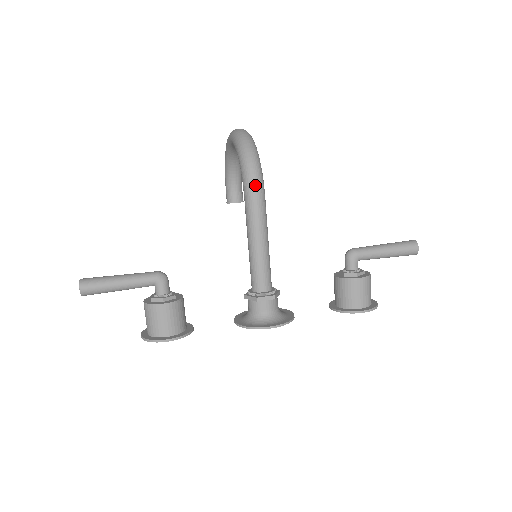
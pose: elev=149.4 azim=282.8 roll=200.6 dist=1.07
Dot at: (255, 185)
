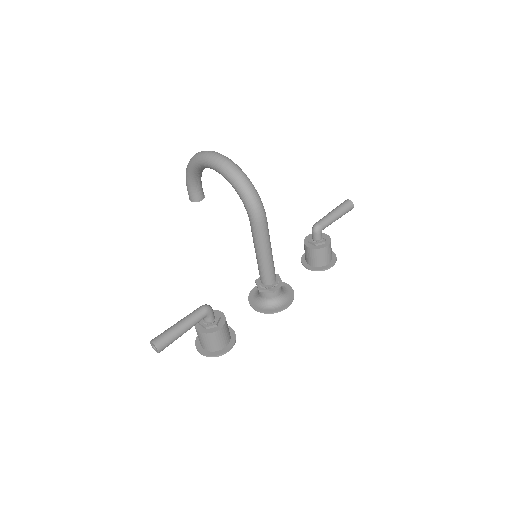
Dot at: (262, 215)
